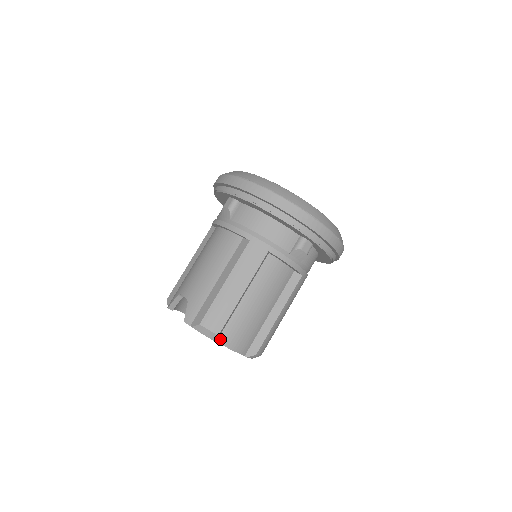
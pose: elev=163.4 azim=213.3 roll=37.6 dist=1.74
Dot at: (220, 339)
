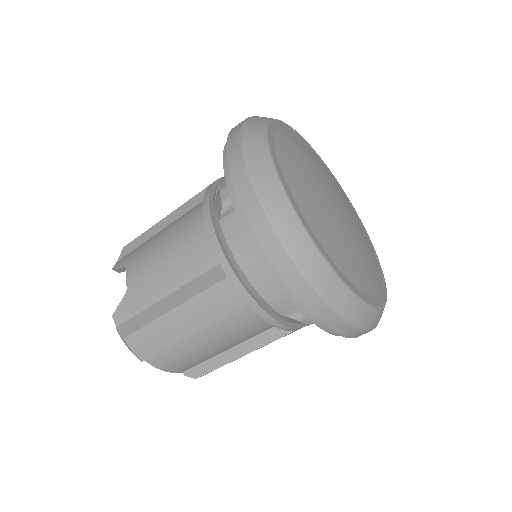
Dot at: occluded
